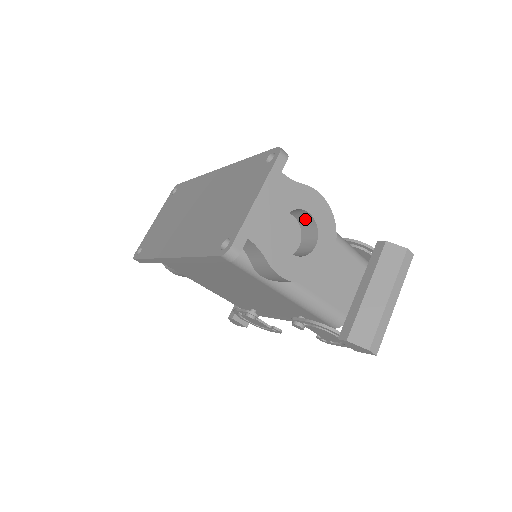
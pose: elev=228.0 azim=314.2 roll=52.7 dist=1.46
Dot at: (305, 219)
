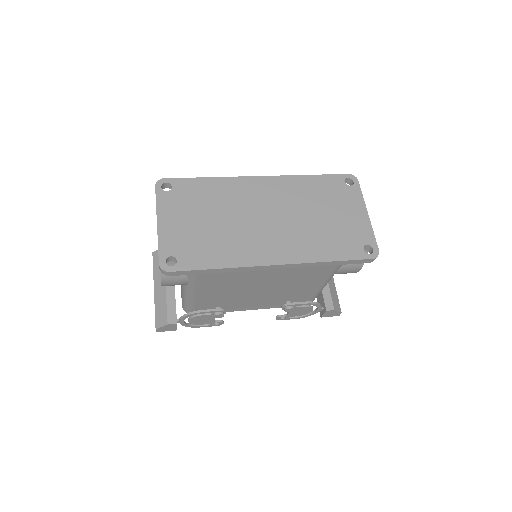
Dot at: occluded
